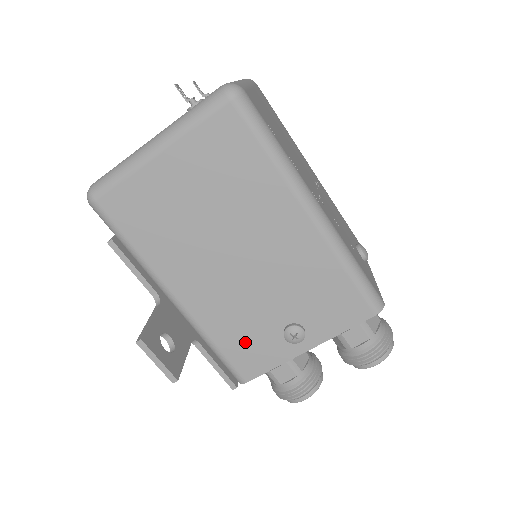
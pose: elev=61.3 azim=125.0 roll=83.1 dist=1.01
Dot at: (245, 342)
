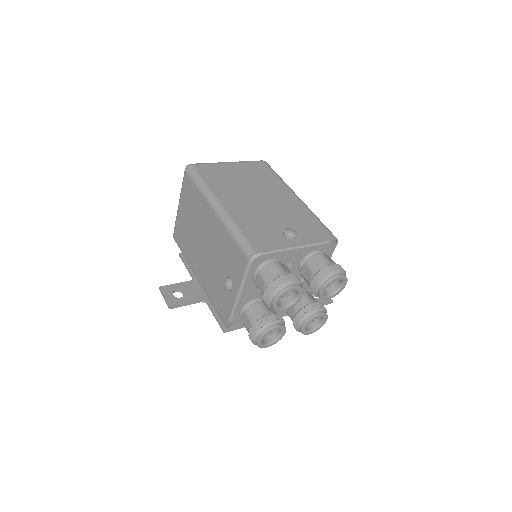
Dot at: (218, 297)
